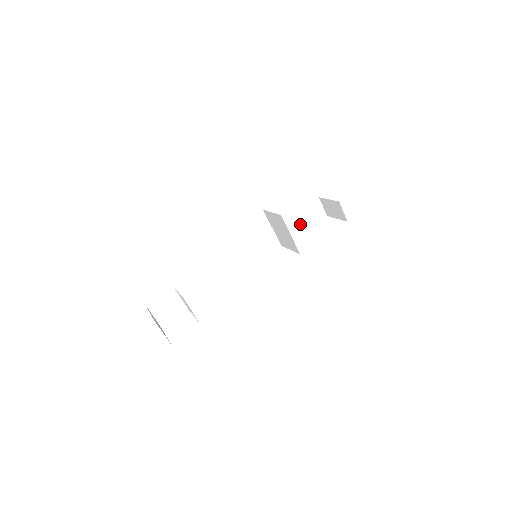
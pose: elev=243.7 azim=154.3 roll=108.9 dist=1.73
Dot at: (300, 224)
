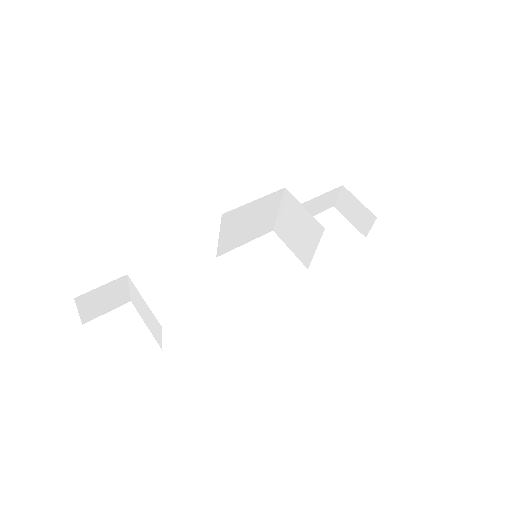
Dot at: occluded
